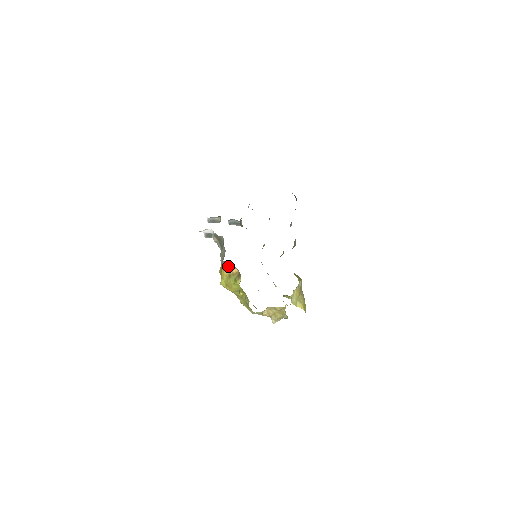
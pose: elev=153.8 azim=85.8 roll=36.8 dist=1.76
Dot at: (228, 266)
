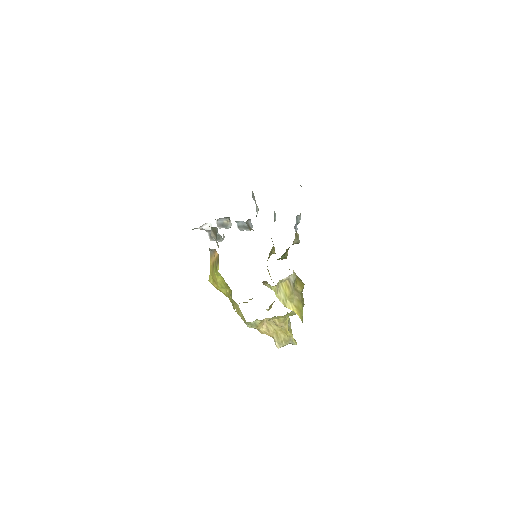
Dot at: (211, 252)
